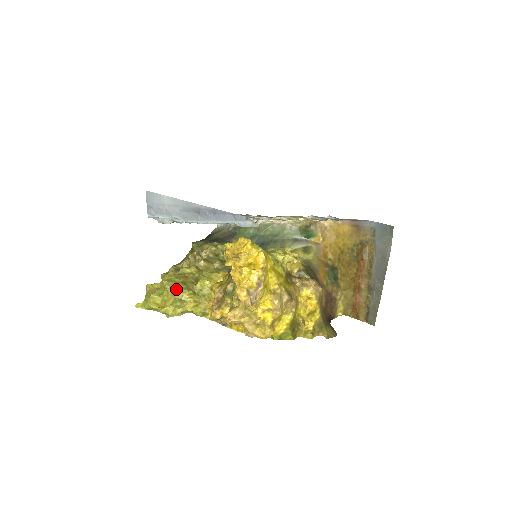
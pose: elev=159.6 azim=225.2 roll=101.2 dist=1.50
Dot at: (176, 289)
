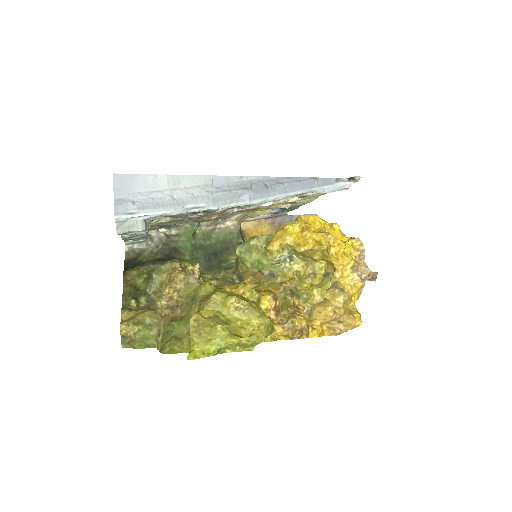
Dot at: (251, 303)
